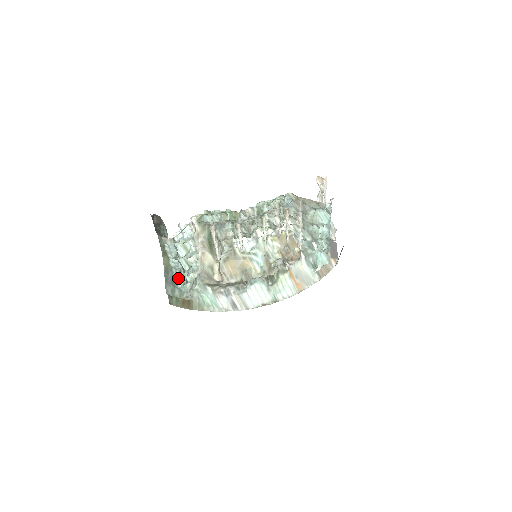
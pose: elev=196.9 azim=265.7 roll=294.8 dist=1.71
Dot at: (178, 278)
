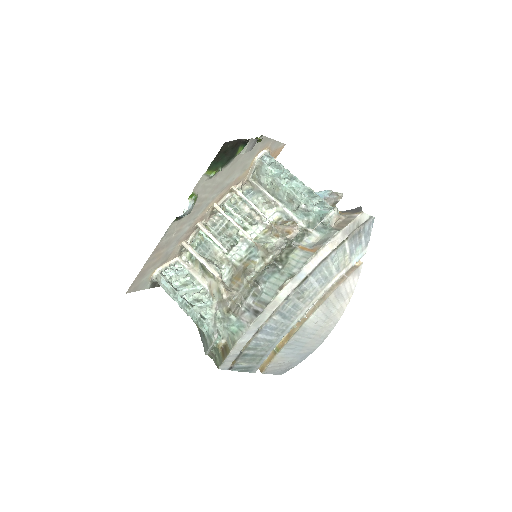
Dot at: (194, 319)
